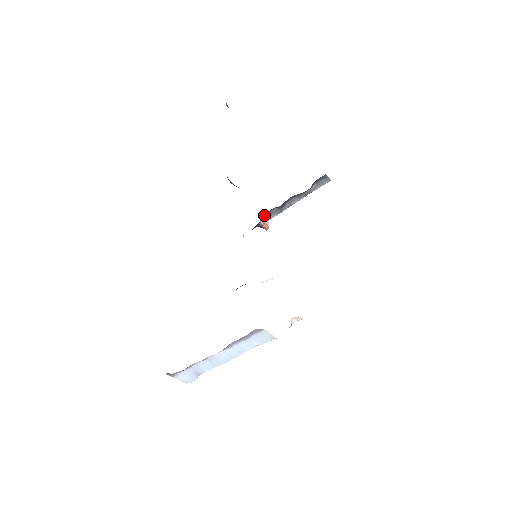
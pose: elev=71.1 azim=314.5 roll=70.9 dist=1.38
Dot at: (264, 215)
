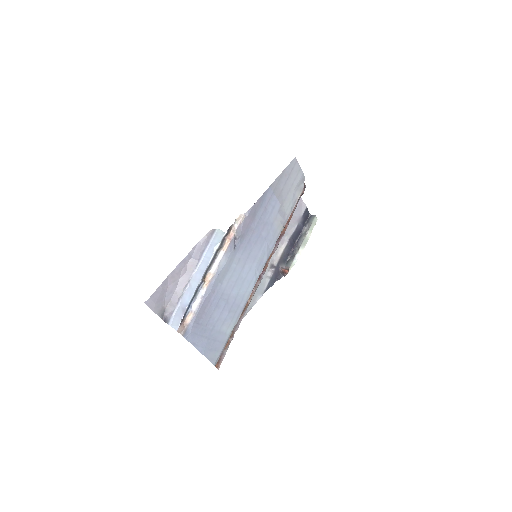
Dot at: (286, 266)
